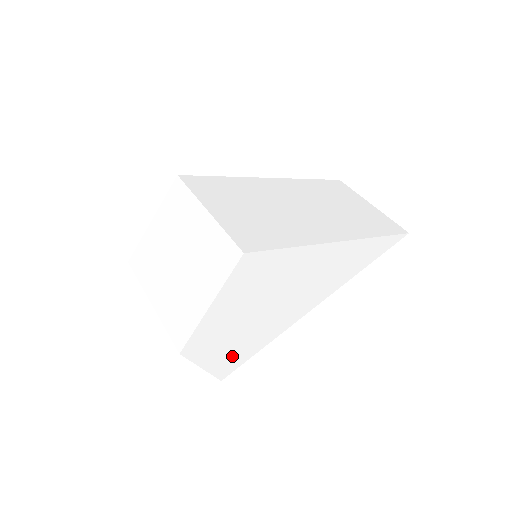
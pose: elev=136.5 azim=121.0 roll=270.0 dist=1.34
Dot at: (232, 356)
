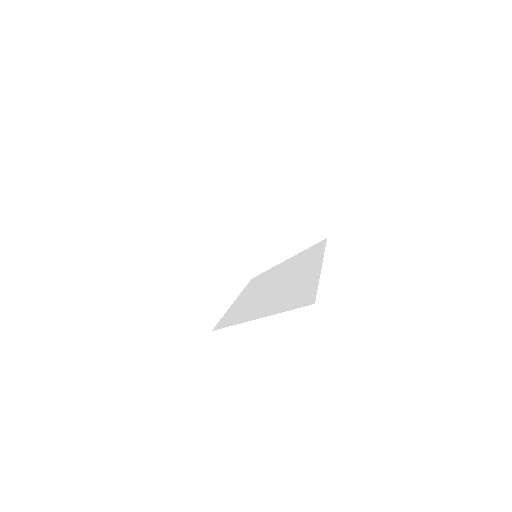
Dot at: (238, 313)
